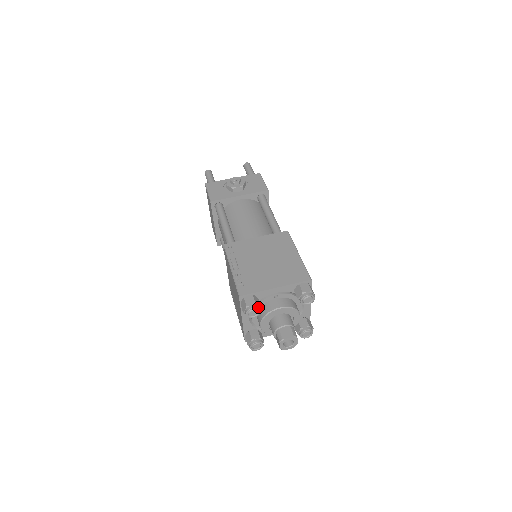
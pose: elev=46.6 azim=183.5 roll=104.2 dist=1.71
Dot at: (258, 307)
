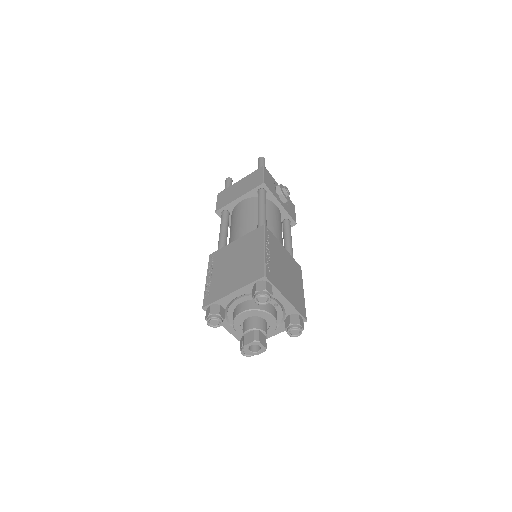
Dot at: occluded
